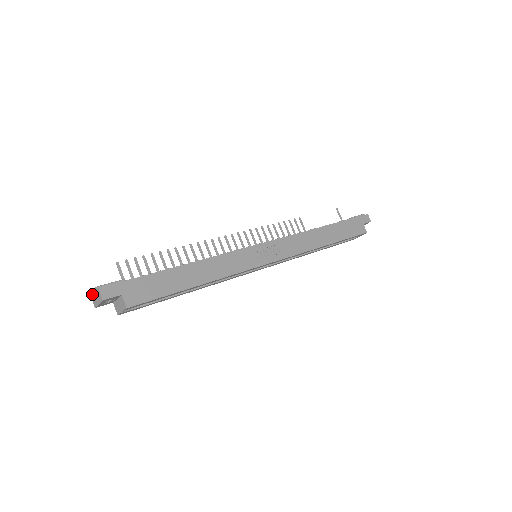
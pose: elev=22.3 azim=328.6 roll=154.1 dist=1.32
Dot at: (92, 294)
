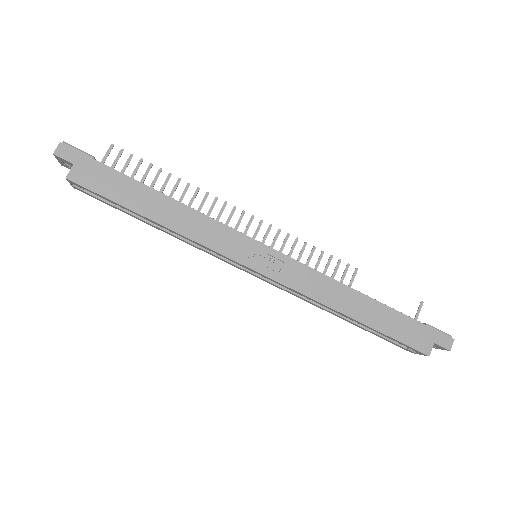
Dot at: occluded
